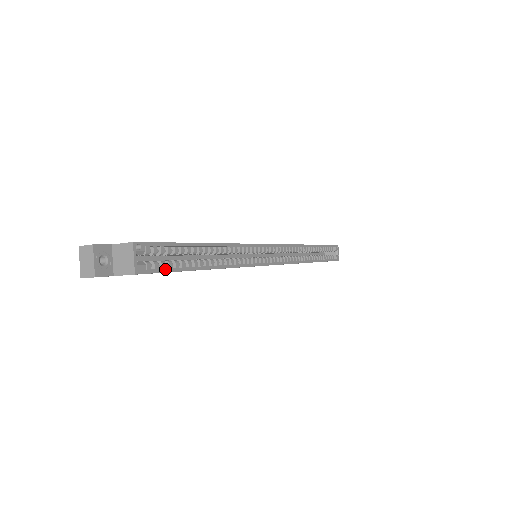
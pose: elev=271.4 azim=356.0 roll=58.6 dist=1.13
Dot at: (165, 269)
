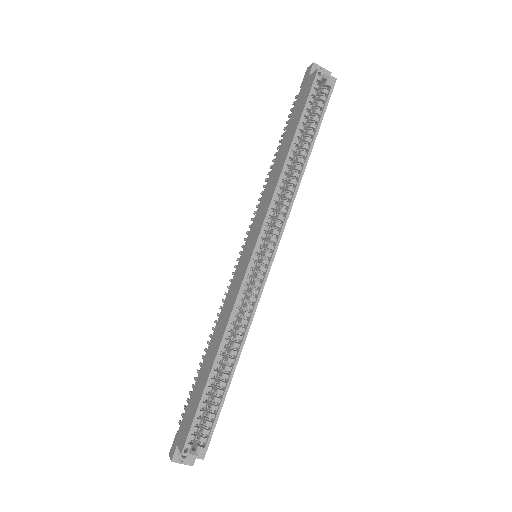
Dot at: (212, 427)
